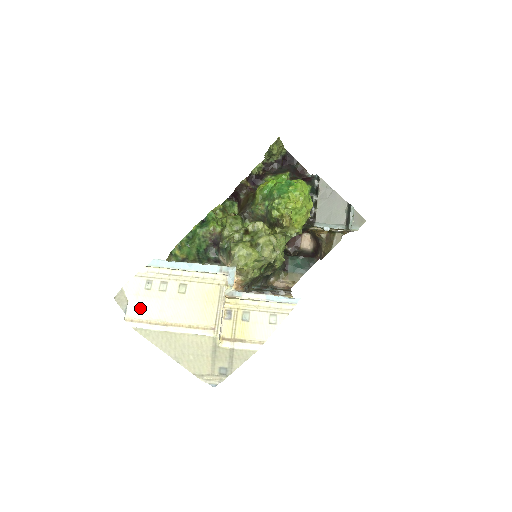
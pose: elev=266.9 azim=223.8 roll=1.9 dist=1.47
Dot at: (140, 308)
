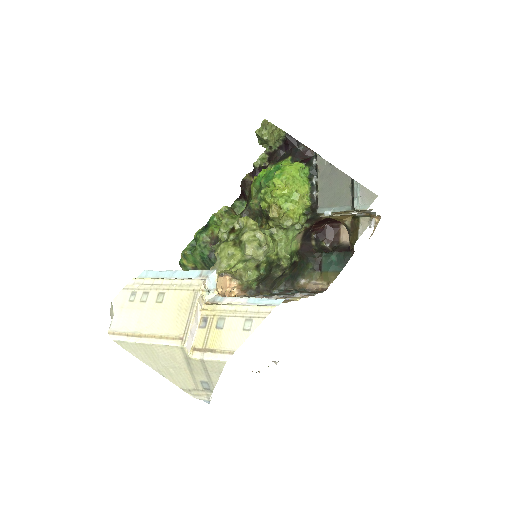
Dot at: (122, 320)
